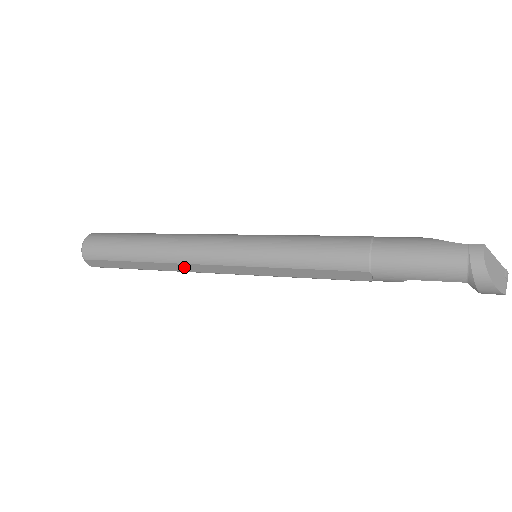
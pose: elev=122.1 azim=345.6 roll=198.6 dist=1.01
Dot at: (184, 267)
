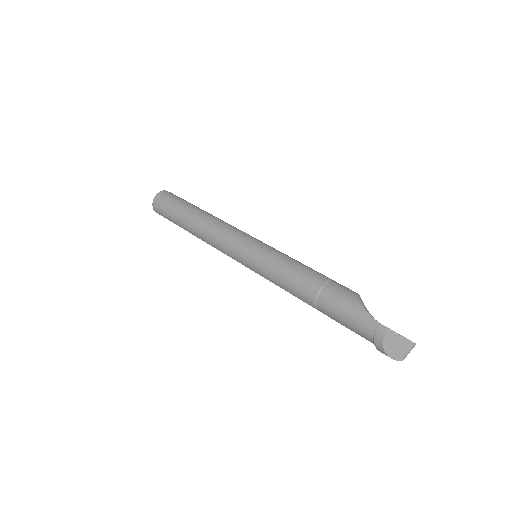
Dot at: occluded
